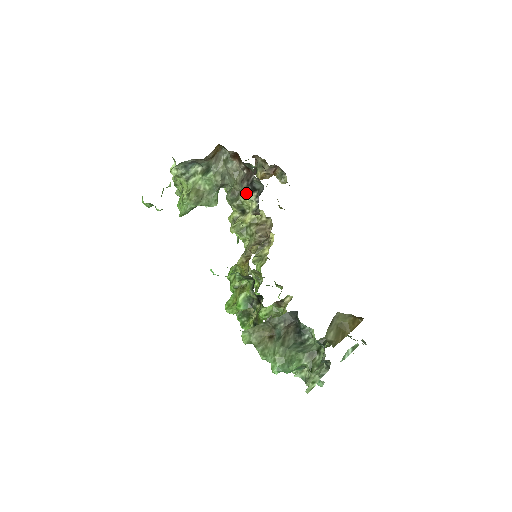
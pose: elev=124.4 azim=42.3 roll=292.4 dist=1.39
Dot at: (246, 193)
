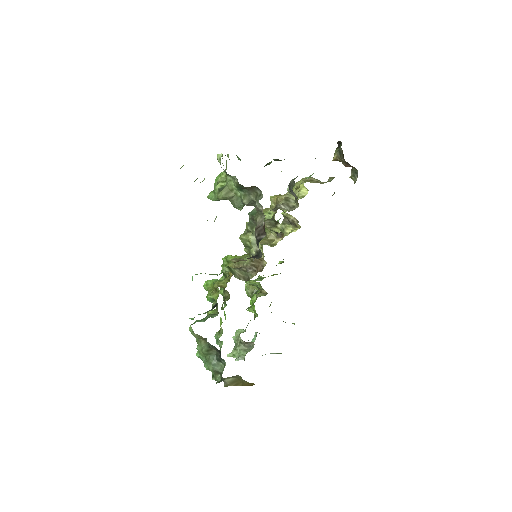
Dot at: (253, 240)
